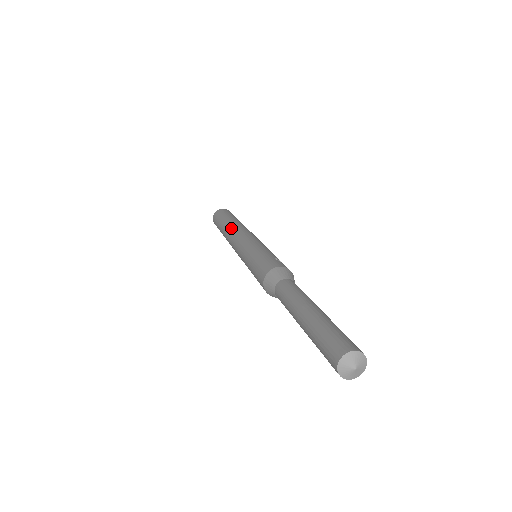
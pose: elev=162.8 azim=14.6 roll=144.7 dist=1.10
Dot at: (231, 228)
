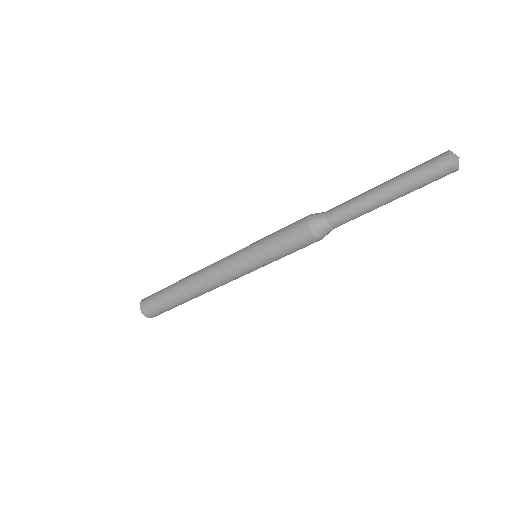
Dot at: (201, 269)
